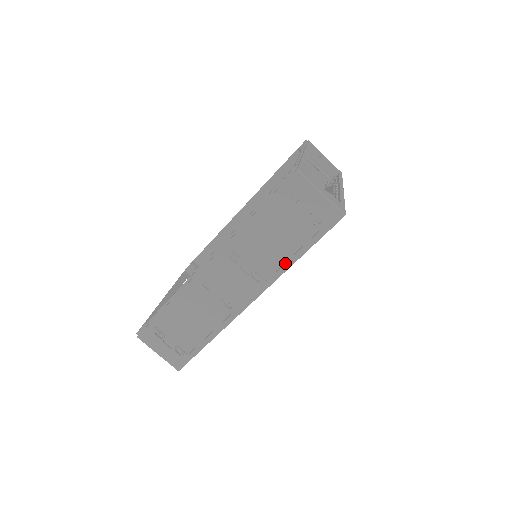
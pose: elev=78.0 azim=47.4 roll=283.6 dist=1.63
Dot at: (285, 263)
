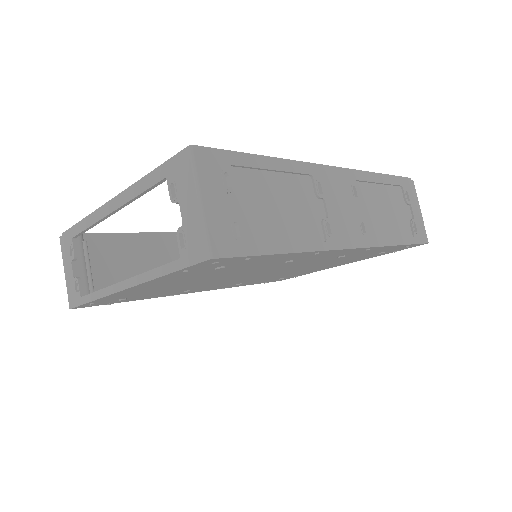
Dot at: (387, 238)
